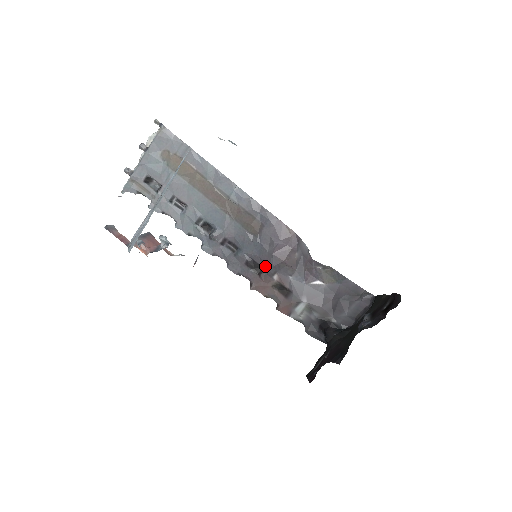
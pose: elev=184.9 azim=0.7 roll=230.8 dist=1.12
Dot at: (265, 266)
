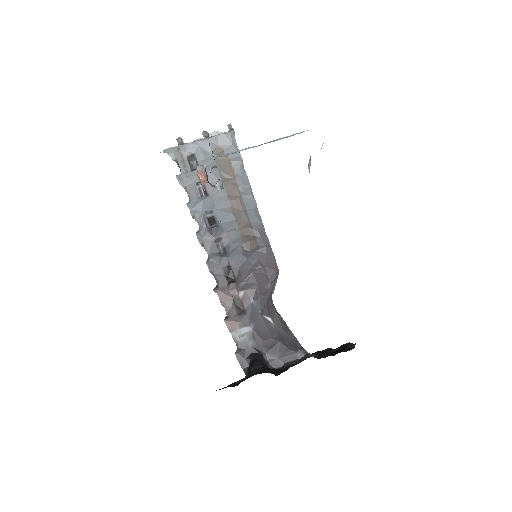
Dot at: (239, 279)
